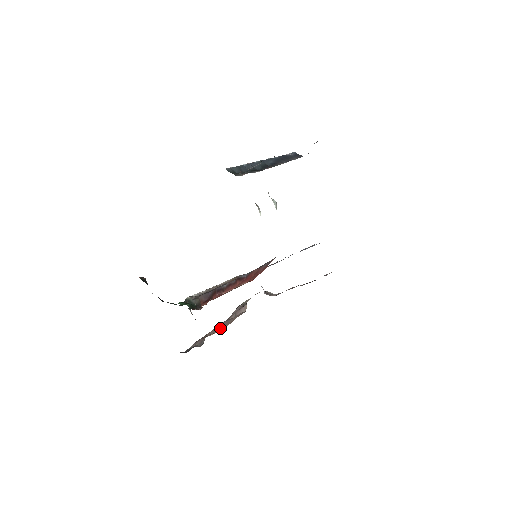
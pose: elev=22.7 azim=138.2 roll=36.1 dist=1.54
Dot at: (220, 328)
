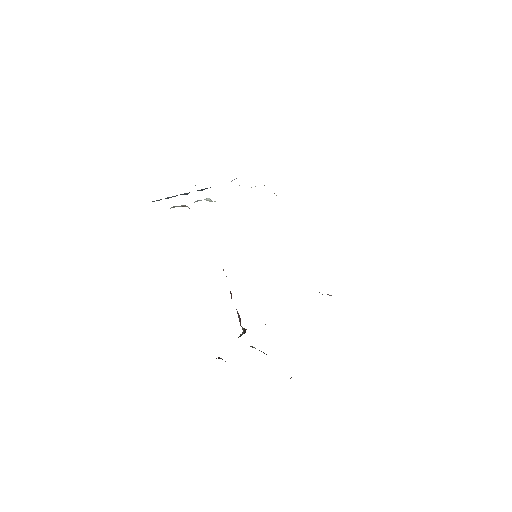
Dot at: occluded
